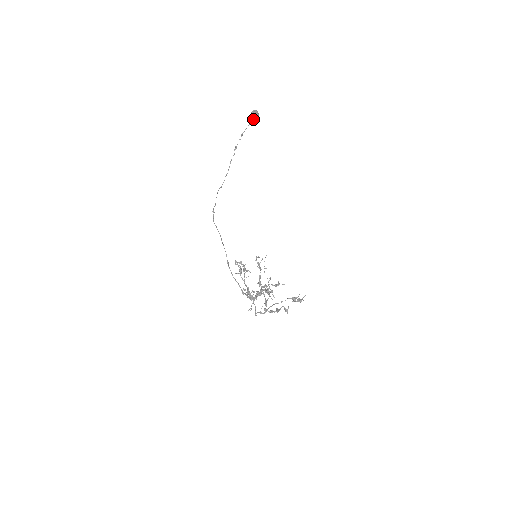
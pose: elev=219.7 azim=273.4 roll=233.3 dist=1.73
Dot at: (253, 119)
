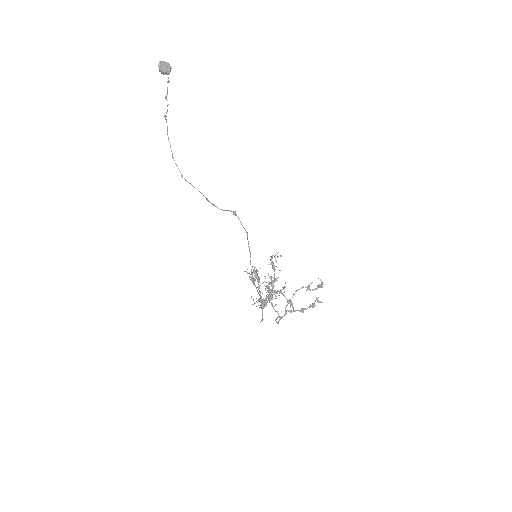
Dot at: (167, 74)
